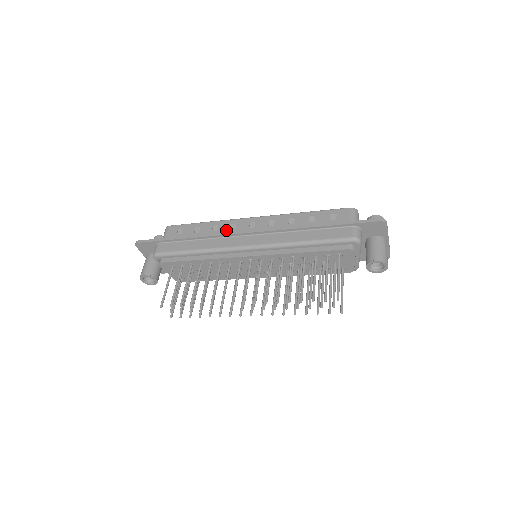
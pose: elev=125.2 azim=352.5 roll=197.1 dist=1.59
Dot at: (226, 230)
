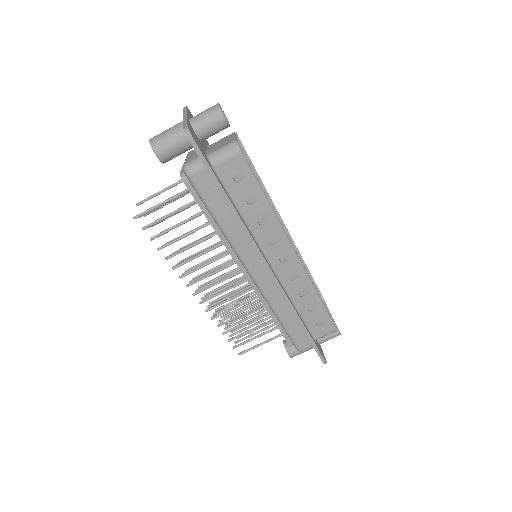
Dot at: (266, 237)
